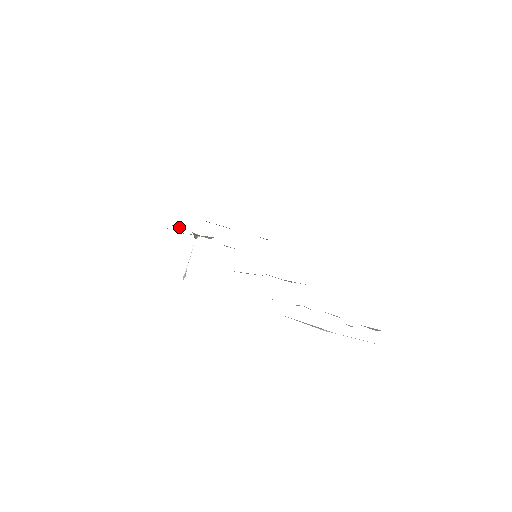
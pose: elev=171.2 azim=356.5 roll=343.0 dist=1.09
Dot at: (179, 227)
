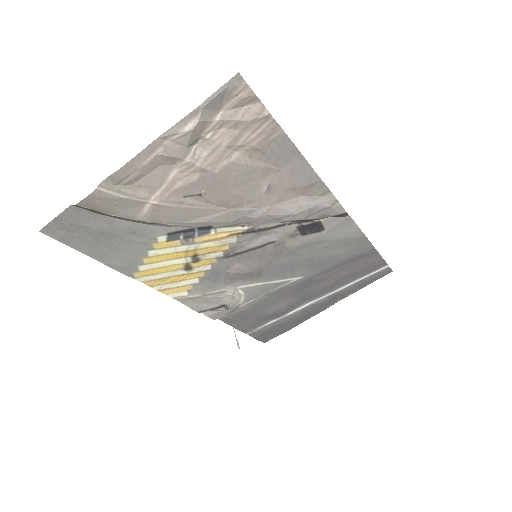
Dot at: (212, 313)
